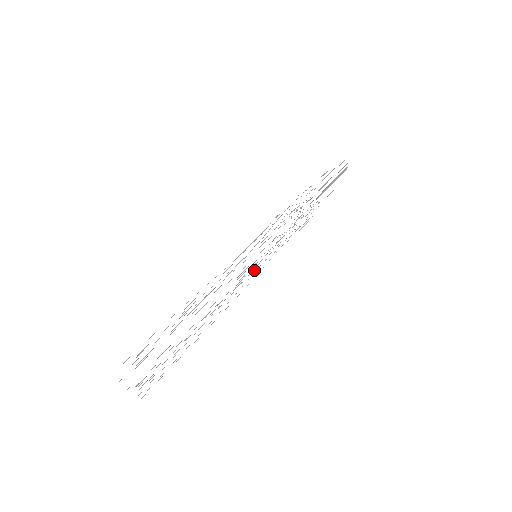
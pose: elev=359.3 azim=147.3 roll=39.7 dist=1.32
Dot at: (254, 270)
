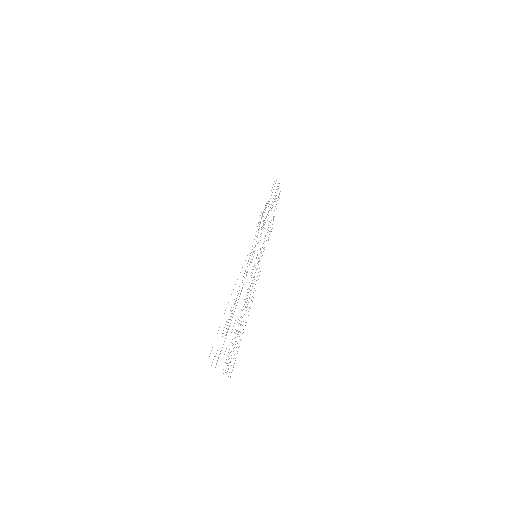
Dot at: occluded
